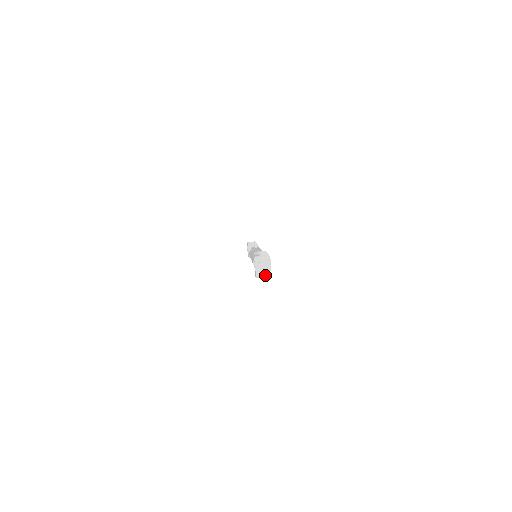
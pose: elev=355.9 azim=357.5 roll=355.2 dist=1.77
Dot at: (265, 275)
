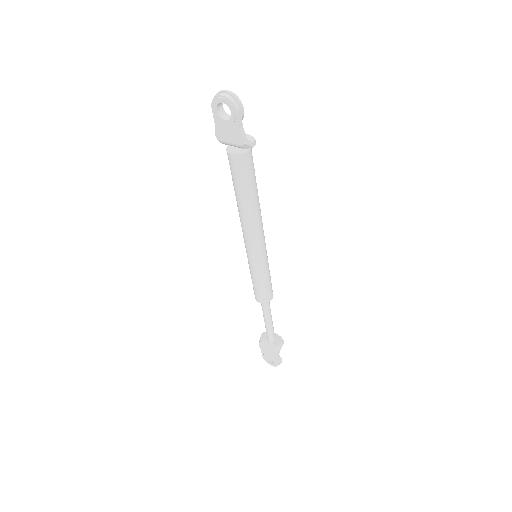
Dot at: (252, 141)
